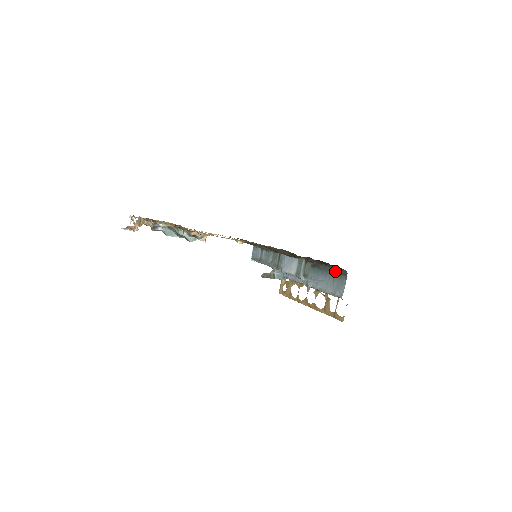
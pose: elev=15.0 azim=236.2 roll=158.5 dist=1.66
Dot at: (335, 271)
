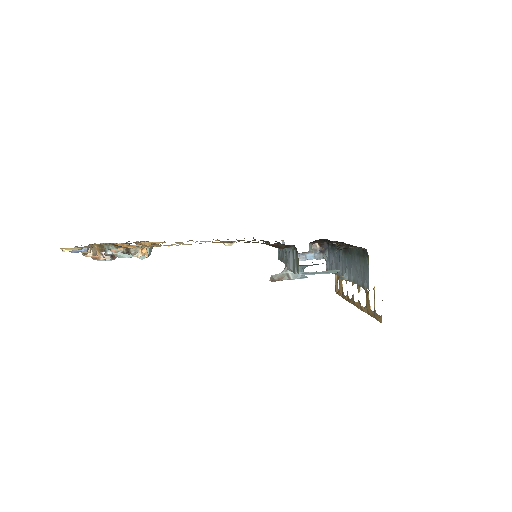
Dot at: (359, 252)
